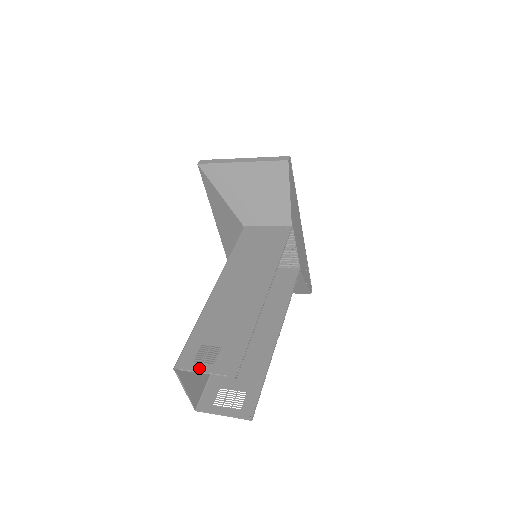
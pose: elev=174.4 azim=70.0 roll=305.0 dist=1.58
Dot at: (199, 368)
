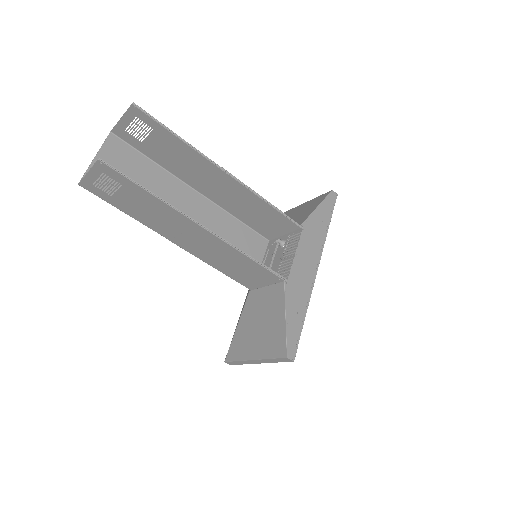
Dot at: (123, 122)
